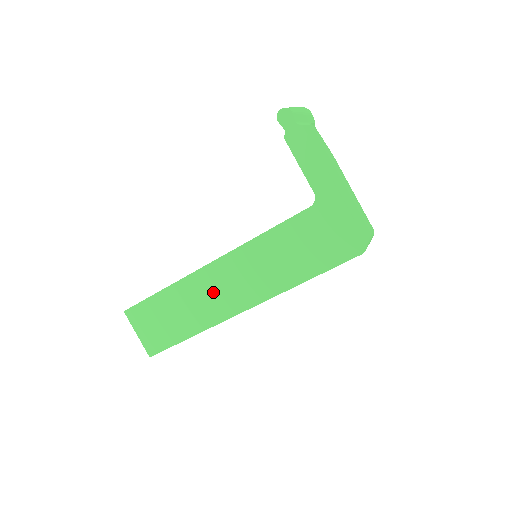
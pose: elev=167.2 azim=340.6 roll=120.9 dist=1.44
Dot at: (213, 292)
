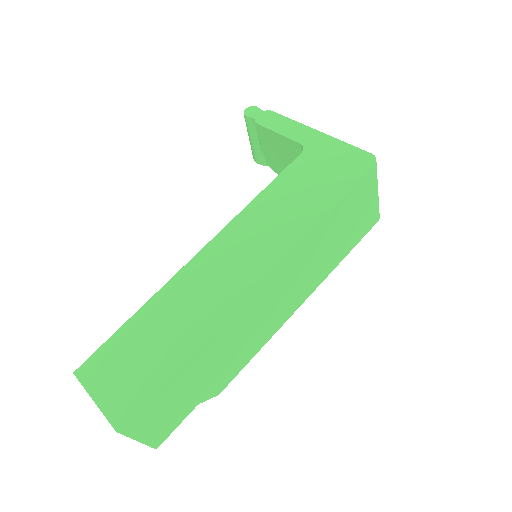
Dot at: (210, 281)
